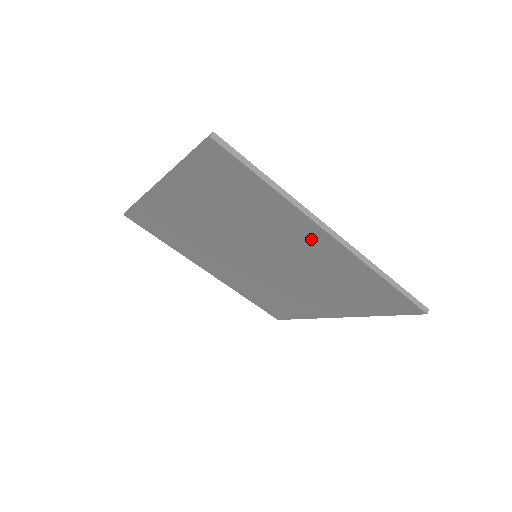
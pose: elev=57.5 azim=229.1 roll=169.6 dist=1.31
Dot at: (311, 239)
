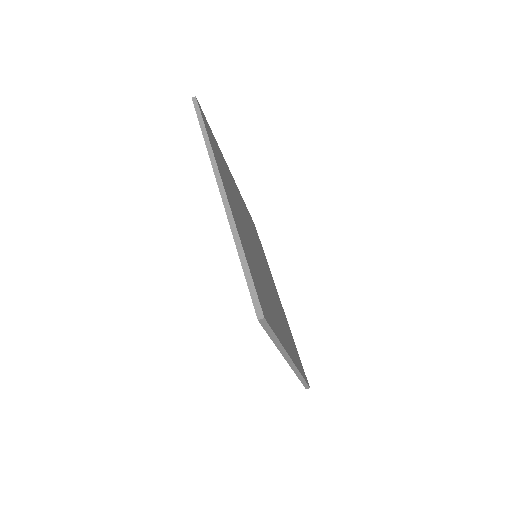
Dot at: occluded
